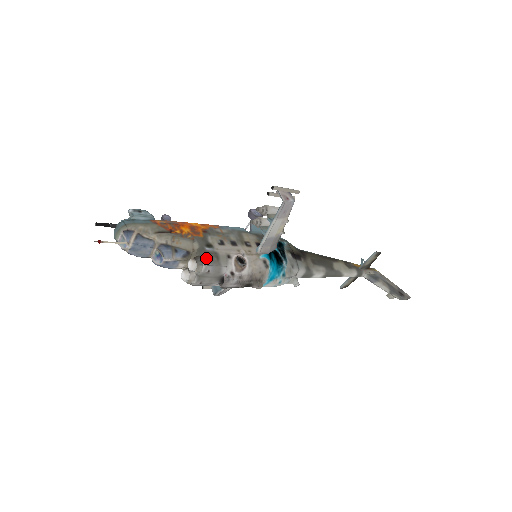
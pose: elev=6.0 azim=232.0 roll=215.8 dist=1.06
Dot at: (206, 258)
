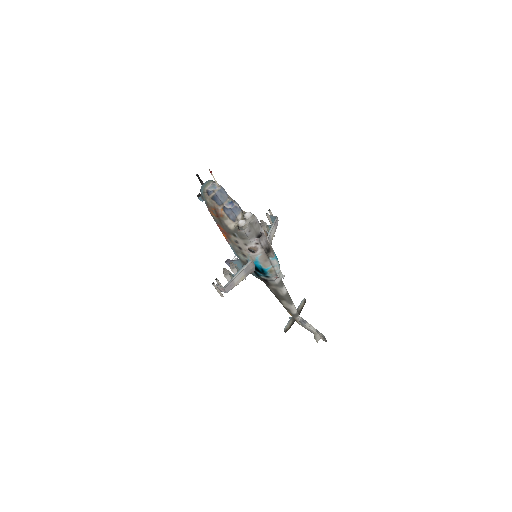
Dot at: (254, 215)
